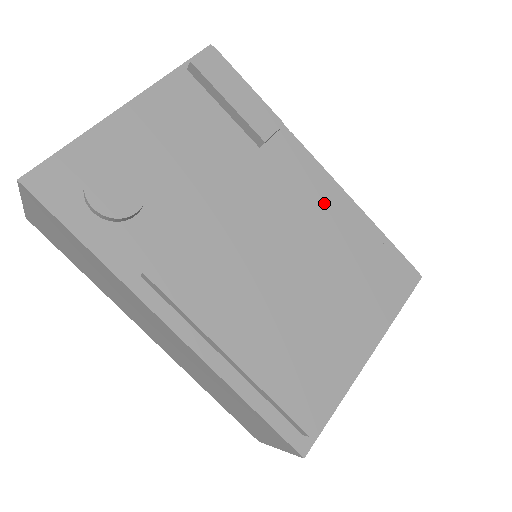
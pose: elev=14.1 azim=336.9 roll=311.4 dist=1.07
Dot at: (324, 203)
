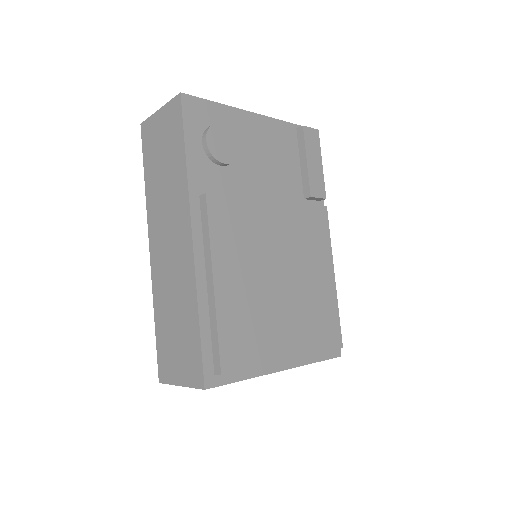
Dot at: (319, 257)
